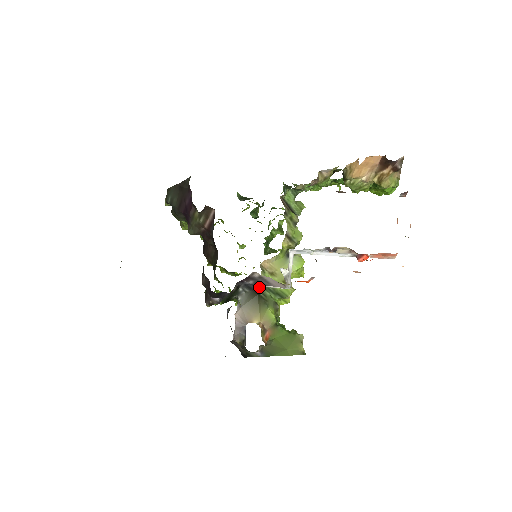
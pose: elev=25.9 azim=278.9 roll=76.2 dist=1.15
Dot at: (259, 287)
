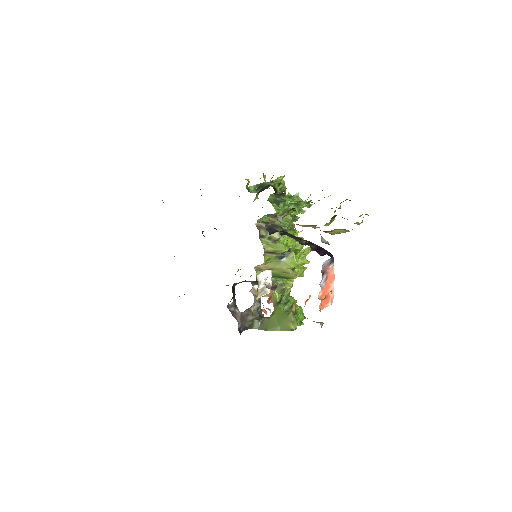
Dot at: occluded
